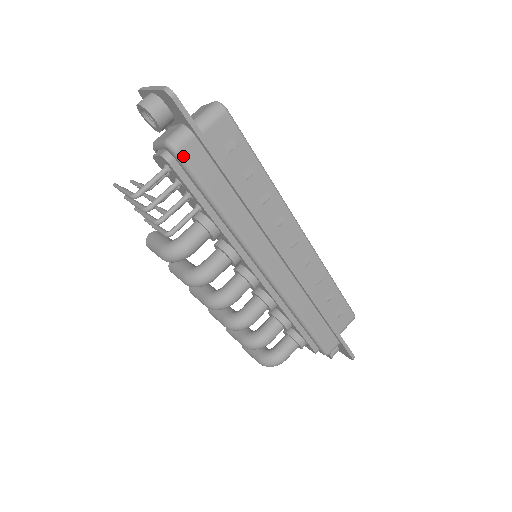
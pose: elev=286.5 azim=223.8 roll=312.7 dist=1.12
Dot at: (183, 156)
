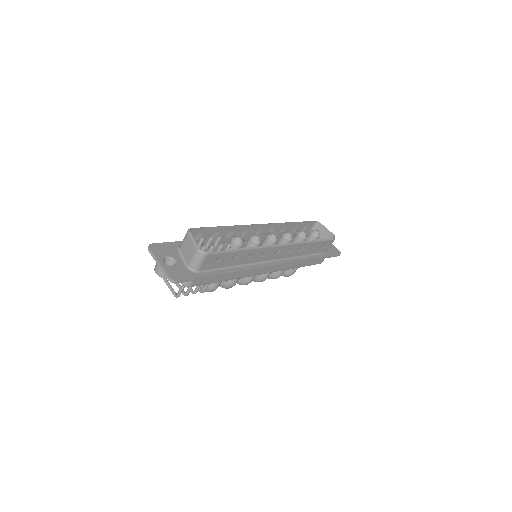
Dot at: occluded
